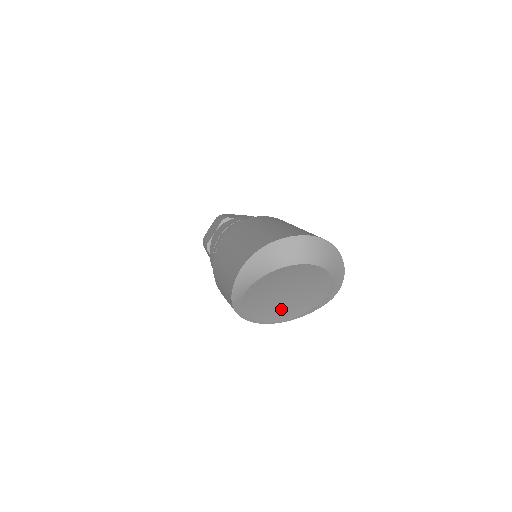
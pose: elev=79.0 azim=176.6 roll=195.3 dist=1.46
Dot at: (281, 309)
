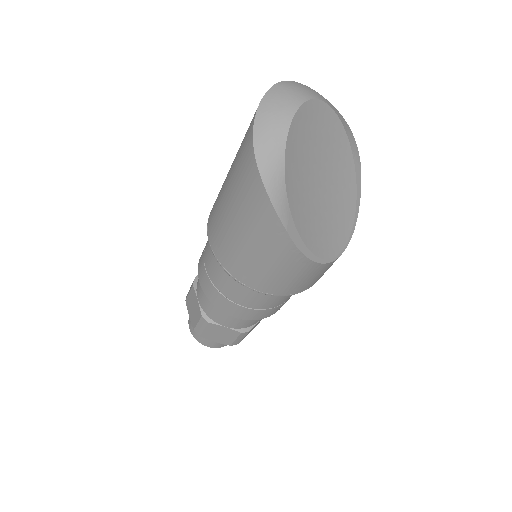
Dot at: (334, 219)
